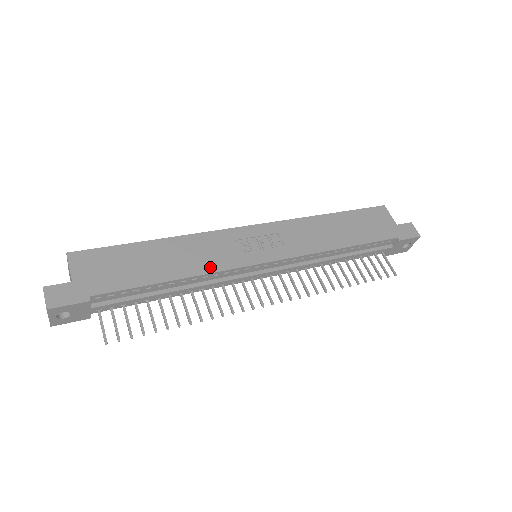
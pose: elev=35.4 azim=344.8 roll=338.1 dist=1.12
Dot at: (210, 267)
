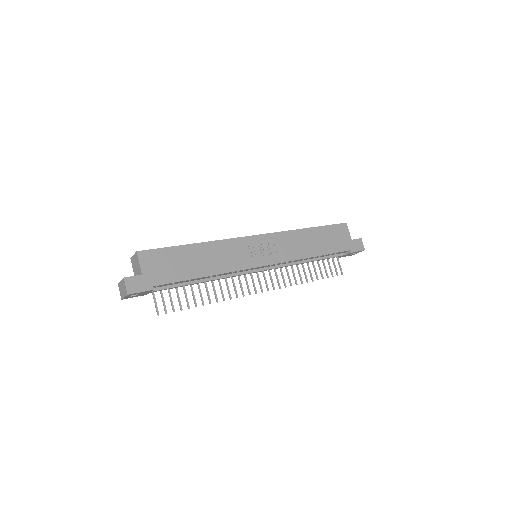
Dot at: (229, 268)
